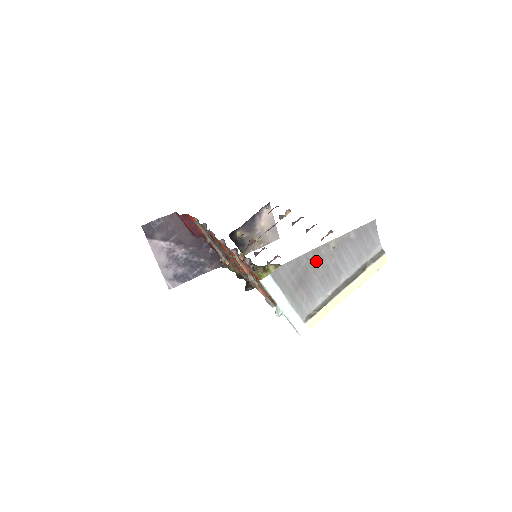
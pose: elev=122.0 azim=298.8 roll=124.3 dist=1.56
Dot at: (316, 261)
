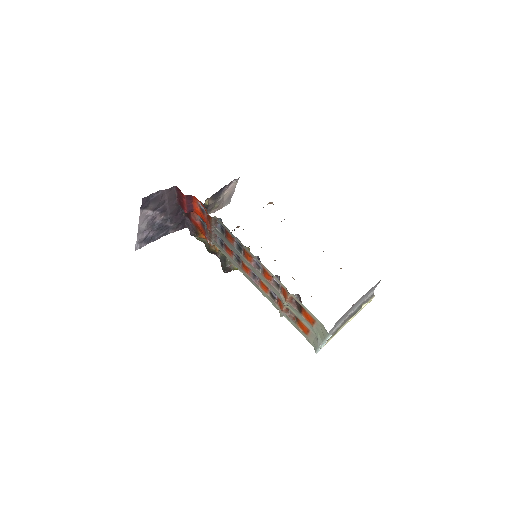
Dot at: (349, 309)
